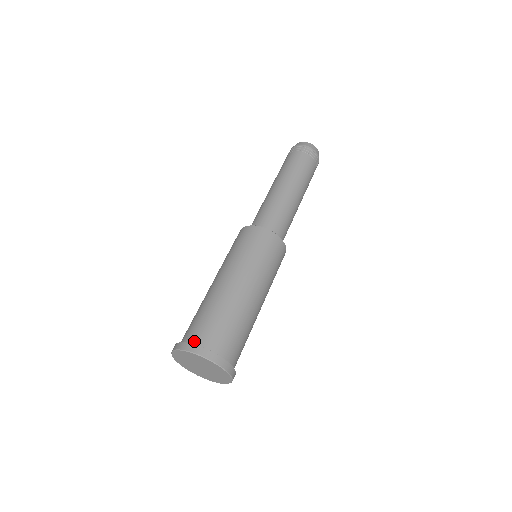
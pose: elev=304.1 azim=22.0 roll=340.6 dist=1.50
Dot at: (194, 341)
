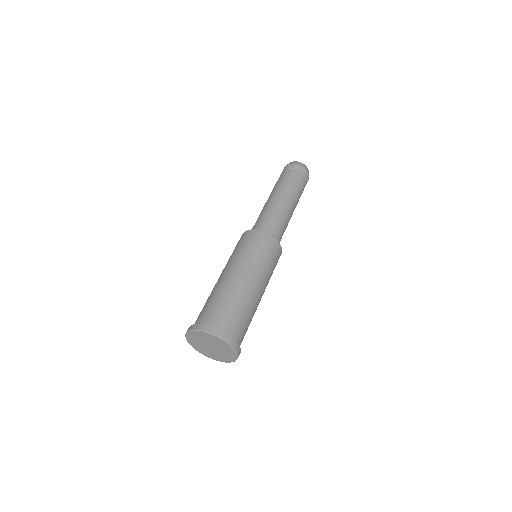
Dot at: (228, 331)
